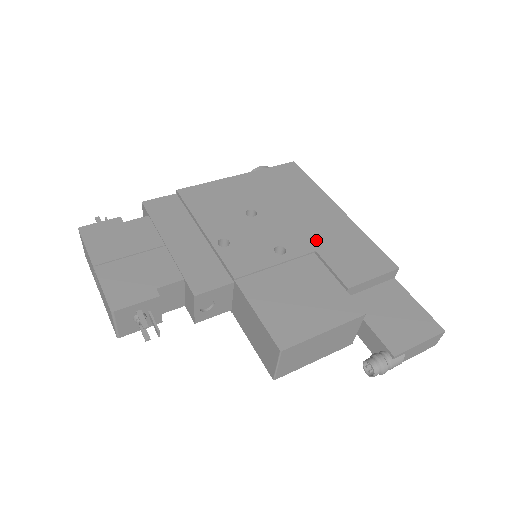
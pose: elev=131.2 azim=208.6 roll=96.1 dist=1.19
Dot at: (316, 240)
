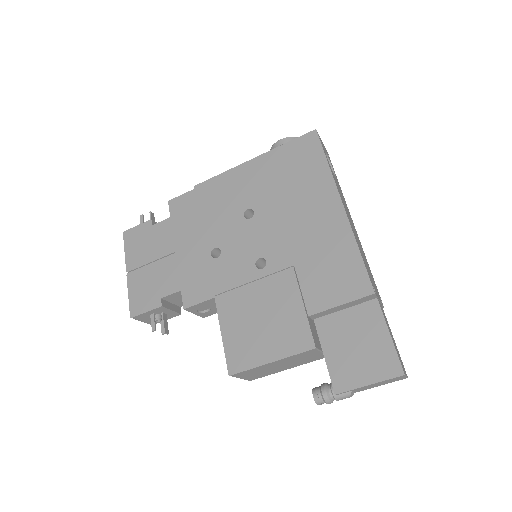
Dot at: (299, 251)
